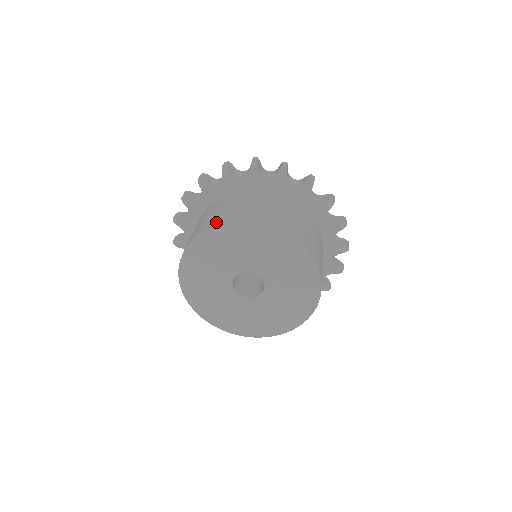
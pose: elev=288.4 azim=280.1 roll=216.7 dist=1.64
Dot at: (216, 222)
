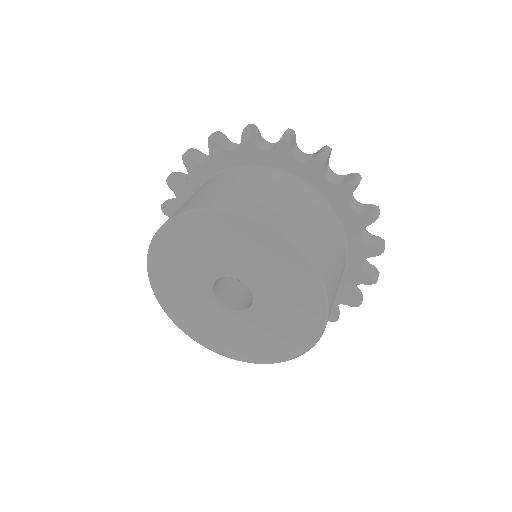
Dot at: (184, 208)
